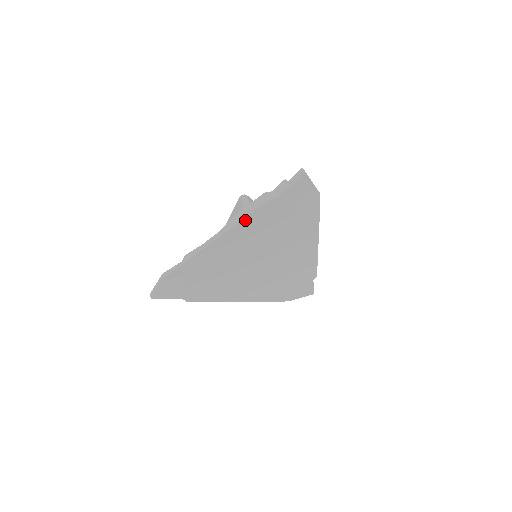
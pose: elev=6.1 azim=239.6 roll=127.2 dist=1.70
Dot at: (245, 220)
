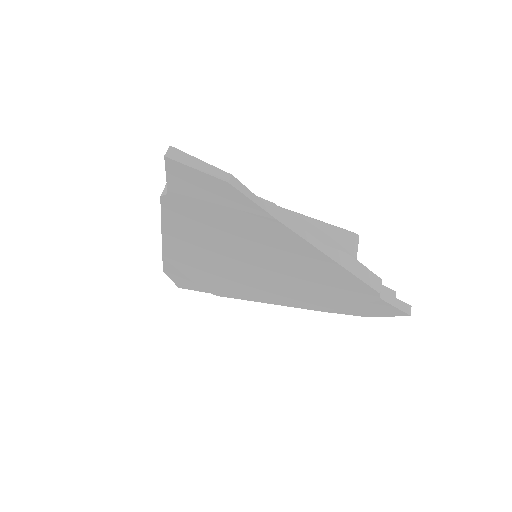
Dot at: (166, 221)
